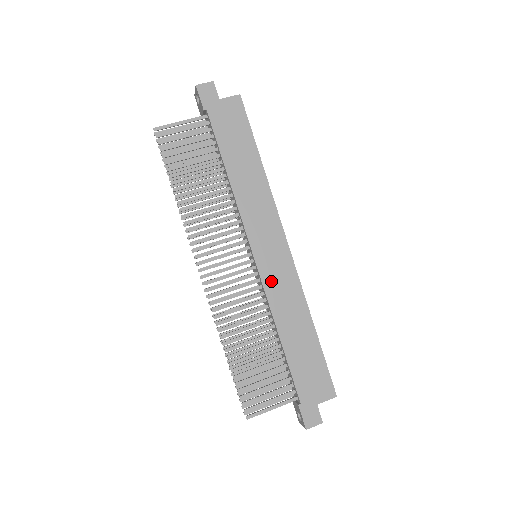
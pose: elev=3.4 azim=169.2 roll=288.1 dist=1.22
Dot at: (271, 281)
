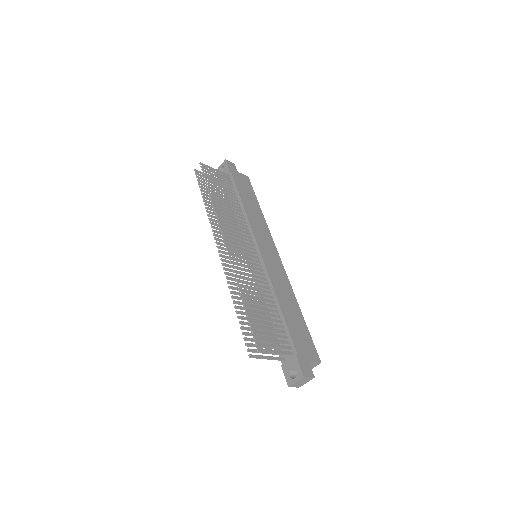
Dot at: (271, 268)
